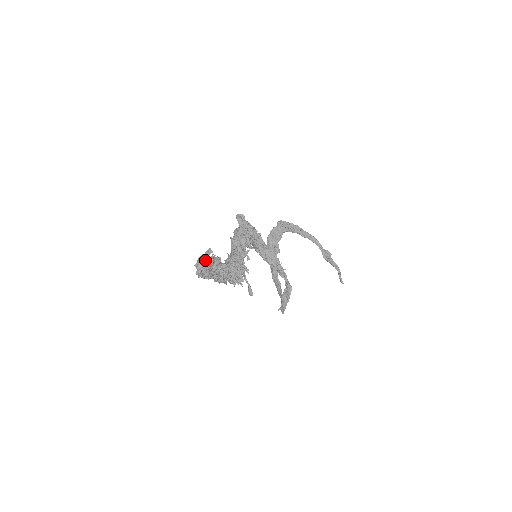
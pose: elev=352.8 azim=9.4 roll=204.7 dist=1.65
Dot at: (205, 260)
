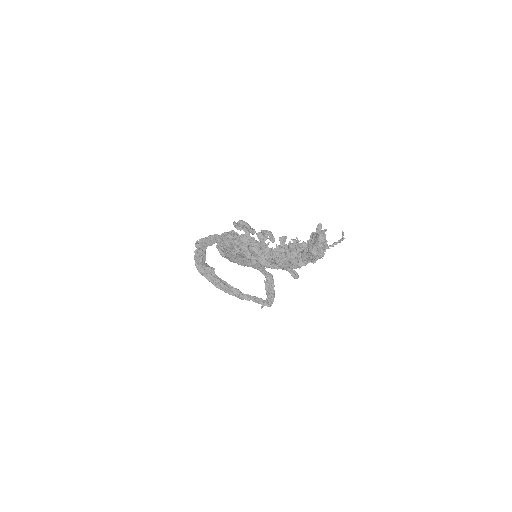
Dot at: (322, 236)
